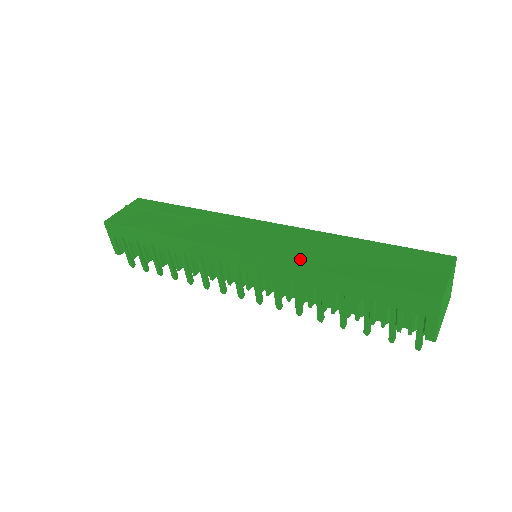
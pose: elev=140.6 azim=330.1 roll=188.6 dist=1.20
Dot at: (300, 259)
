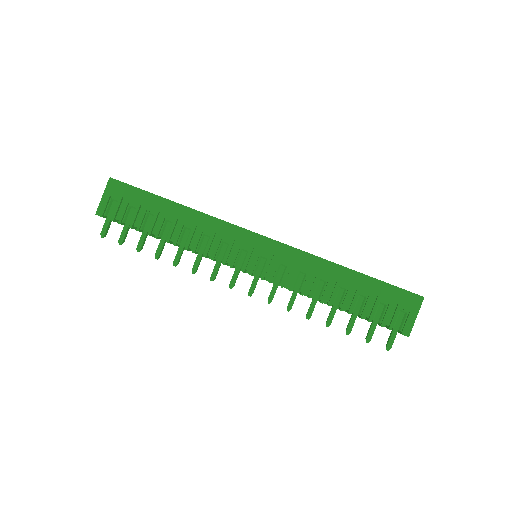
Dot at: occluded
